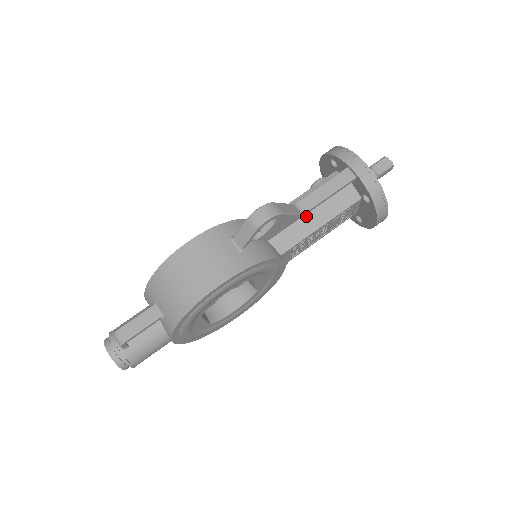
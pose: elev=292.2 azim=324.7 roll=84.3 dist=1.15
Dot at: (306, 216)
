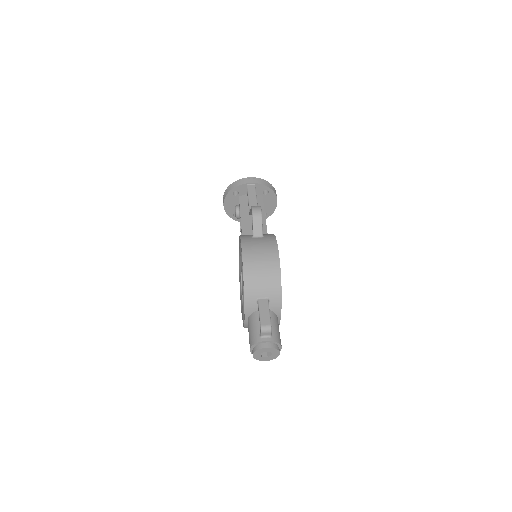
Dot at: occluded
